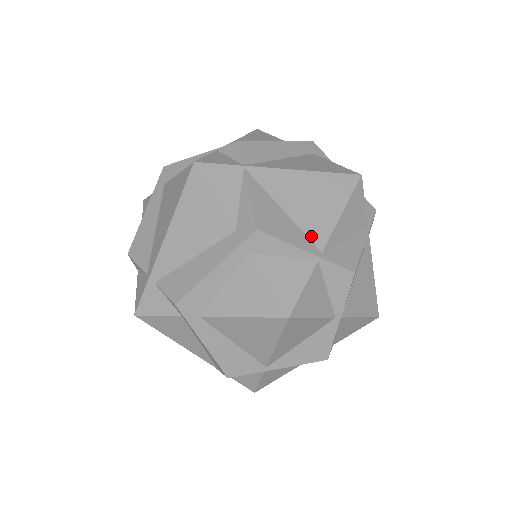
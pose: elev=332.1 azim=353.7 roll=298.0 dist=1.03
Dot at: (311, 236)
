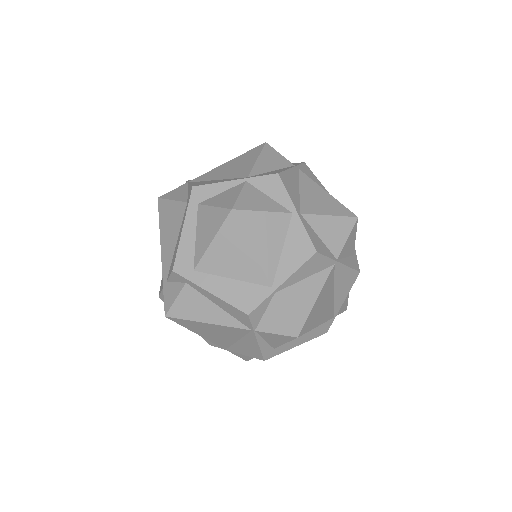
Dot at: (238, 177)
